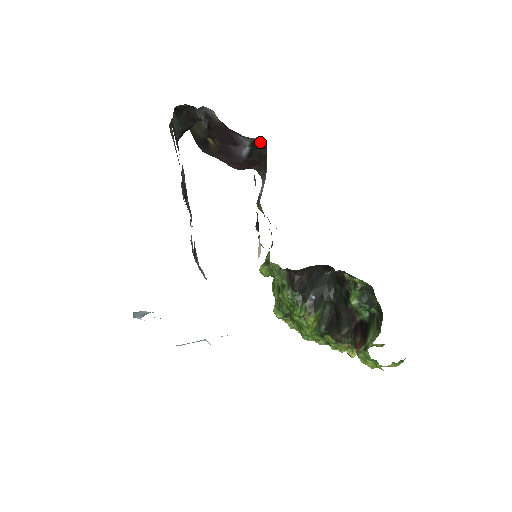
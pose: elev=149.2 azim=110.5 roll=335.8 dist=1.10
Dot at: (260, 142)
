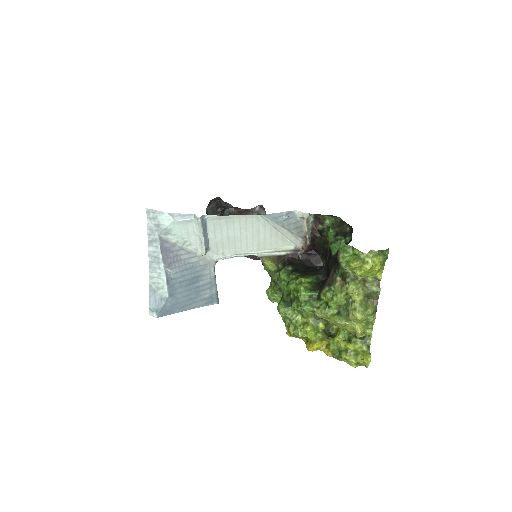
Dot at: (262, 214)
